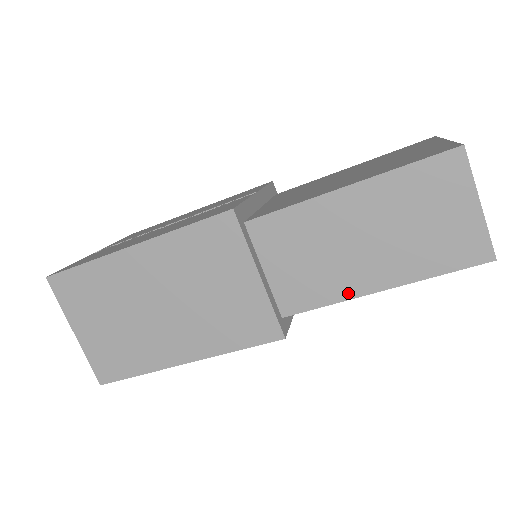
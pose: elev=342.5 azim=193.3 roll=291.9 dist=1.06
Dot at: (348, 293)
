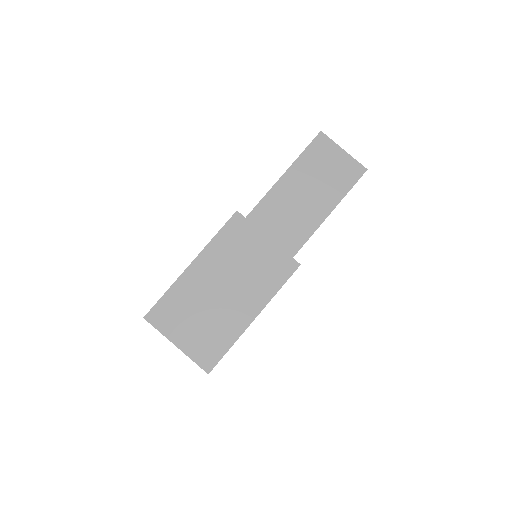
Dot at: (316, 224)
